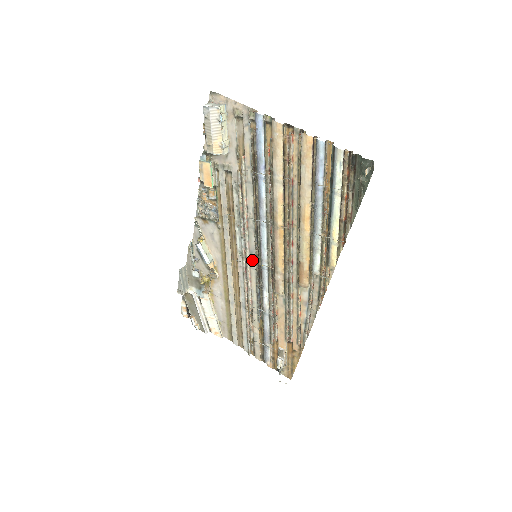
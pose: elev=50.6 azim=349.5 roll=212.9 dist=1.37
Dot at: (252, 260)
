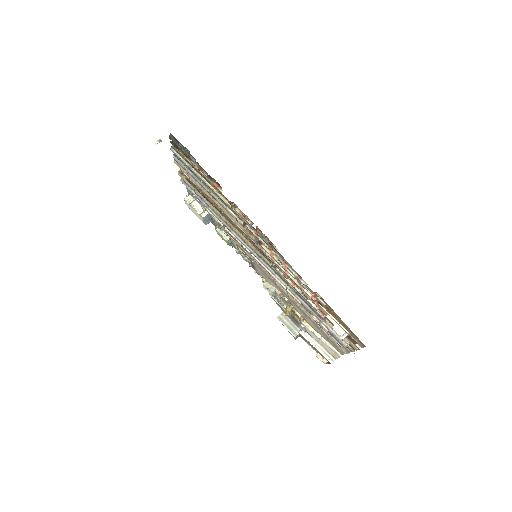
Dot at: occluded
